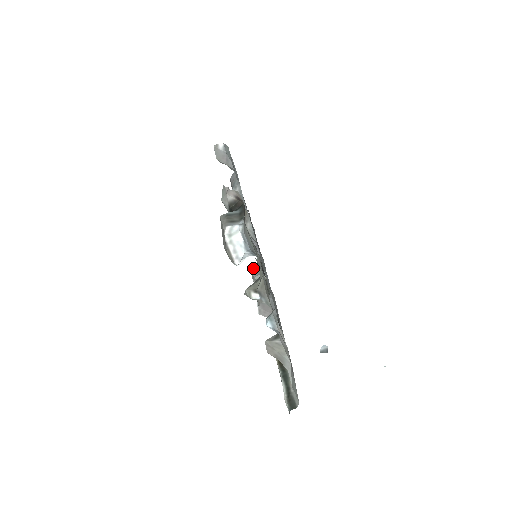
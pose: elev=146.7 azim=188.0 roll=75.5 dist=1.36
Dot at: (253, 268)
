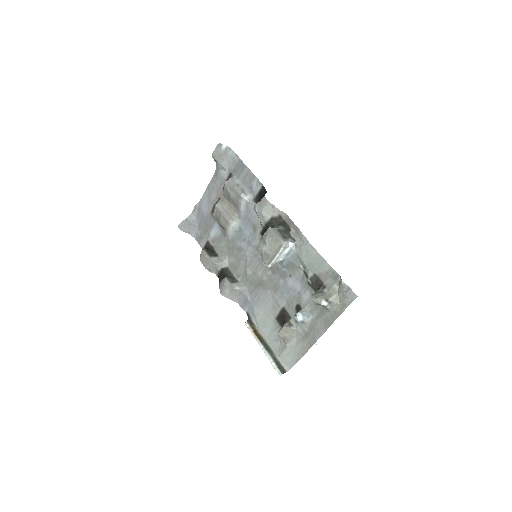
Dot at: (209, 253)
